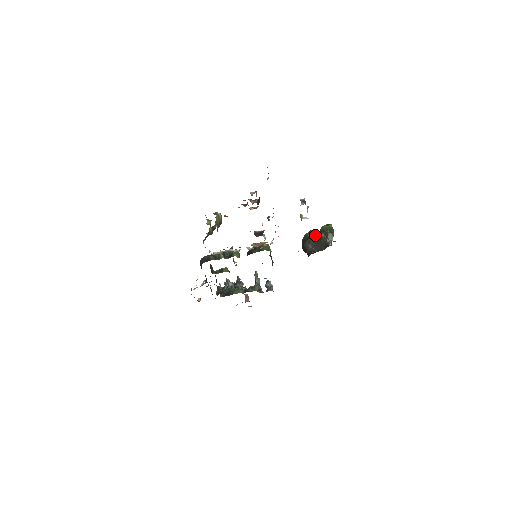
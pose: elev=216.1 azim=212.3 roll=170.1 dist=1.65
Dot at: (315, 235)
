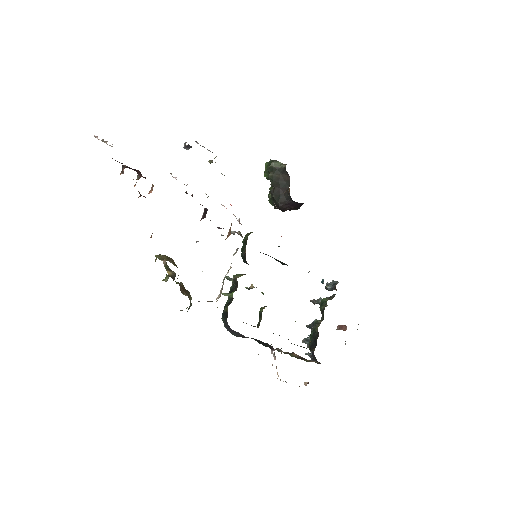
Dot at: occluded
